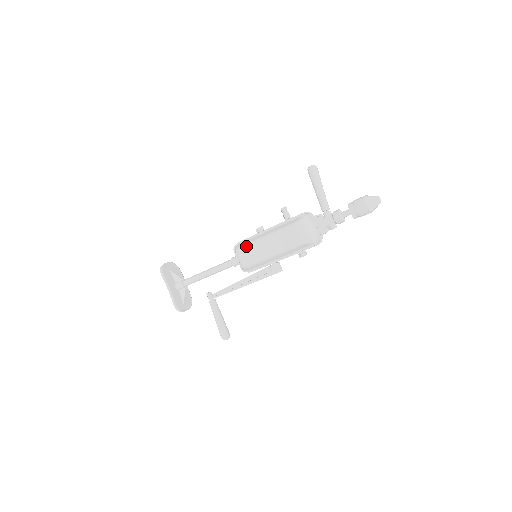
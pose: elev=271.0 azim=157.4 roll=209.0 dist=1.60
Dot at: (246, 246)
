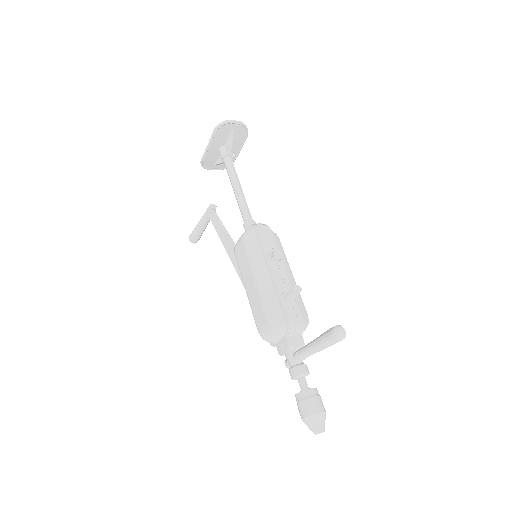
Dot at: (246, 250)
